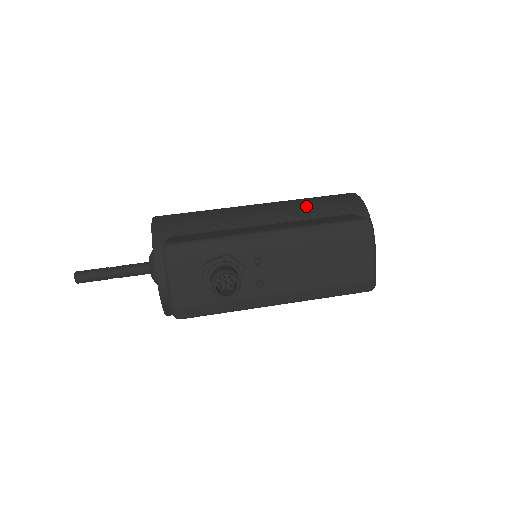
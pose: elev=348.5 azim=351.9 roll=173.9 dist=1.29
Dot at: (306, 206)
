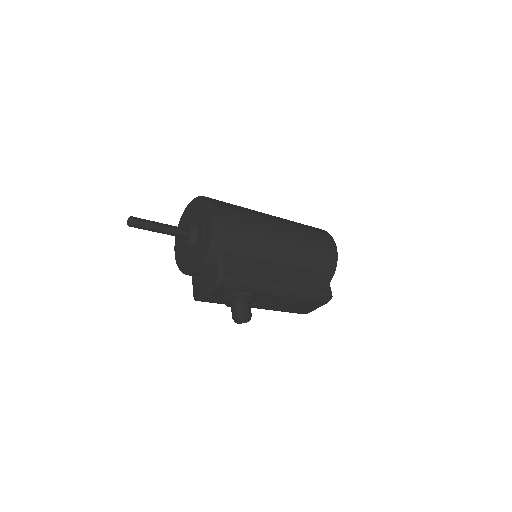
Dot at: (308, 255)
